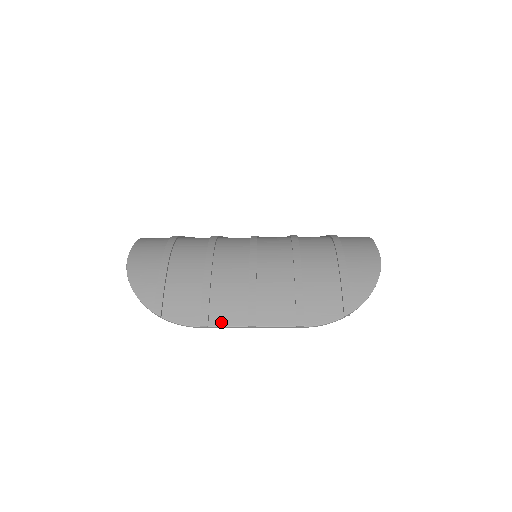
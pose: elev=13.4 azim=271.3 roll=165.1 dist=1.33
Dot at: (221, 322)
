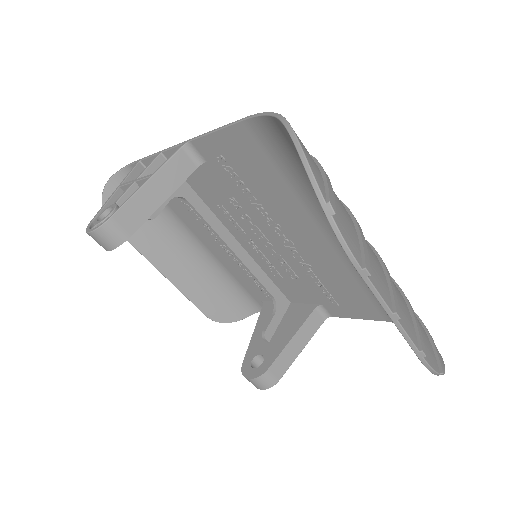
Dot at: (376, 284)
